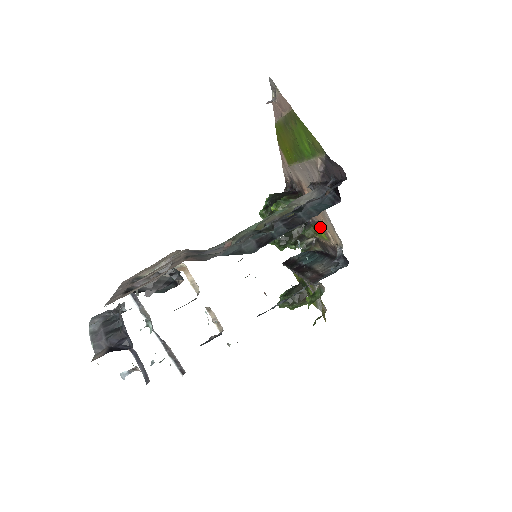
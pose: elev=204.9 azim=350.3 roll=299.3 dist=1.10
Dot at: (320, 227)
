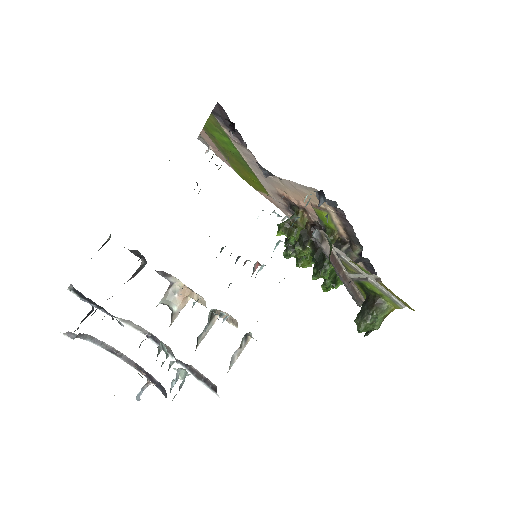
Dot at: (316, 211)
